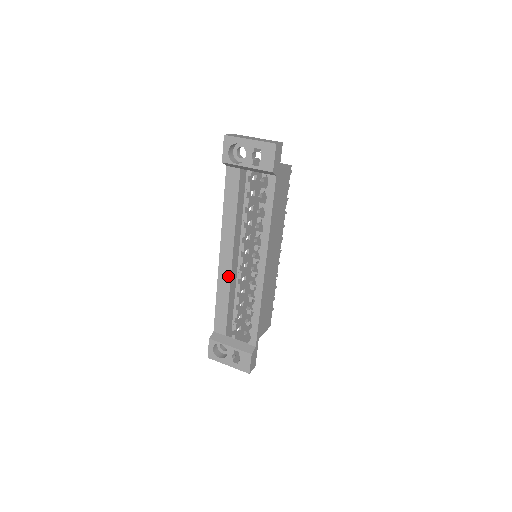
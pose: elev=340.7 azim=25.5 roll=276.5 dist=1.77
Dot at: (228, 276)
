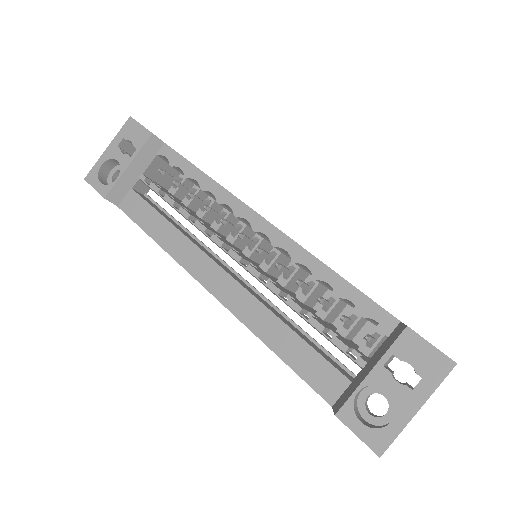
Dot at: (245, 296)
